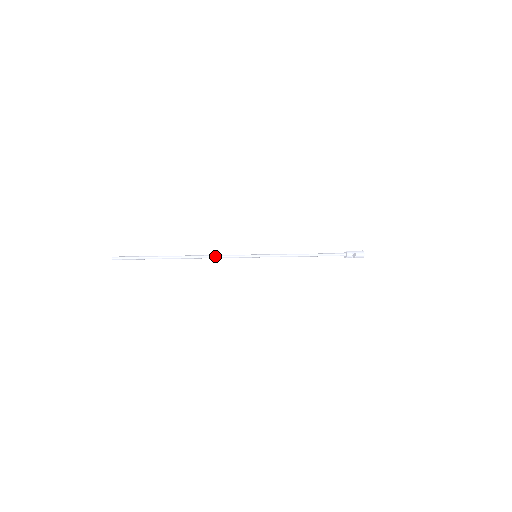
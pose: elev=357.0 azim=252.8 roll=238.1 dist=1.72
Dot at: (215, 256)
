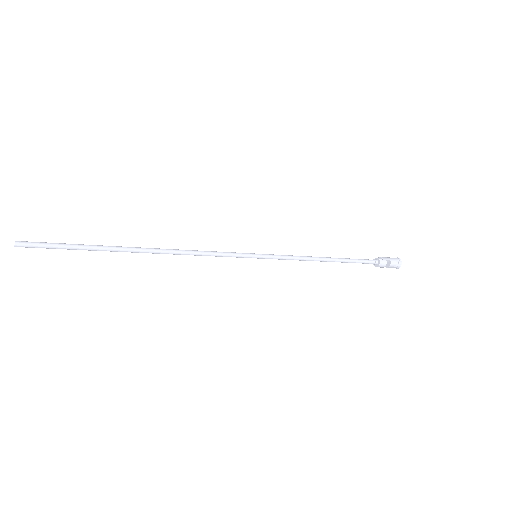
Dot at: (194, 253)
